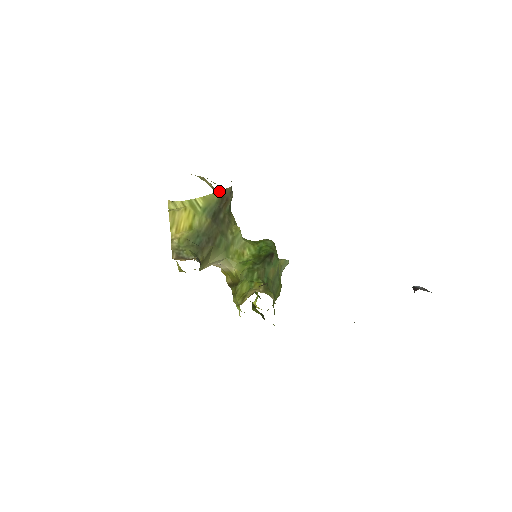
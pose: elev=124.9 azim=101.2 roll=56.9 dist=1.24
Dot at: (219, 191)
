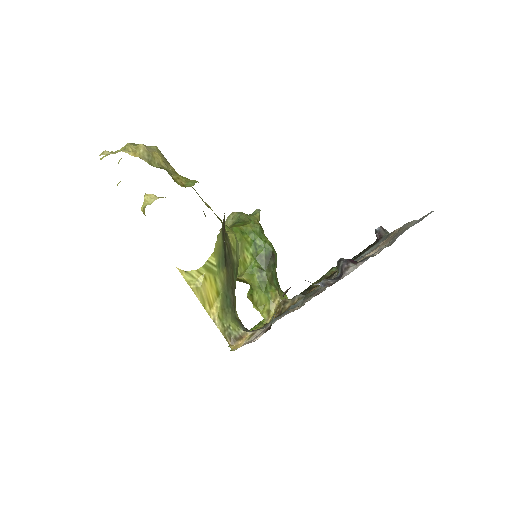
Dot at: (220, 231)
